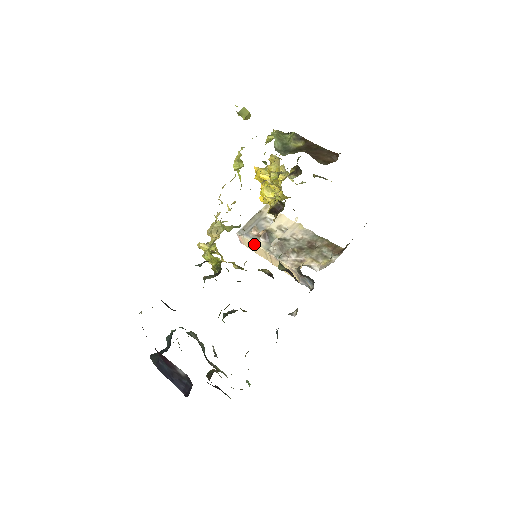
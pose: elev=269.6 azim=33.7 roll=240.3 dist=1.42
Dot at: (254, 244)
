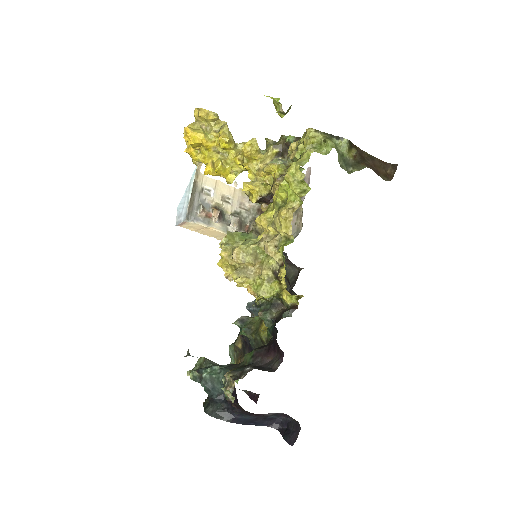
Dot at: (209, 228)
